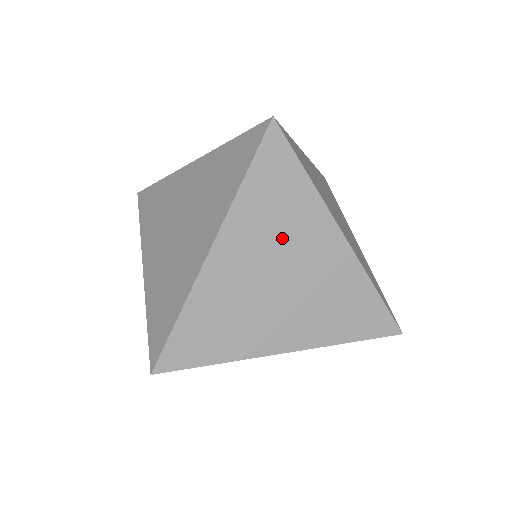
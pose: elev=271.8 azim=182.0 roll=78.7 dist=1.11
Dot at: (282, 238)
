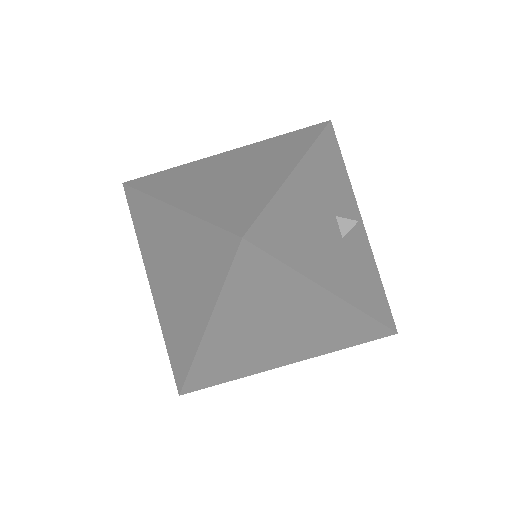
Dot at: occluded
